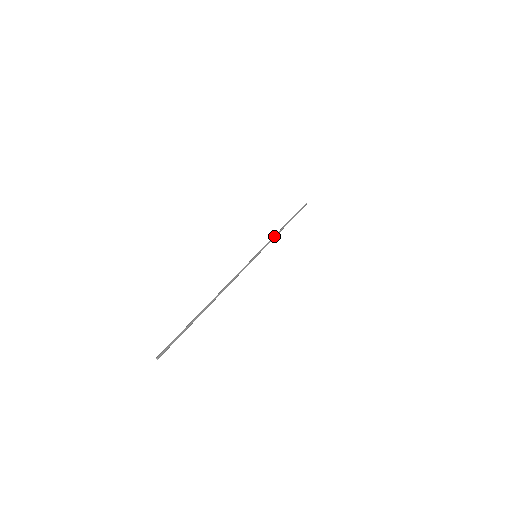
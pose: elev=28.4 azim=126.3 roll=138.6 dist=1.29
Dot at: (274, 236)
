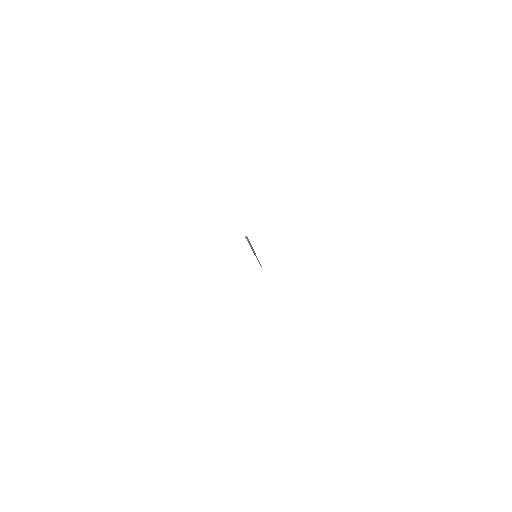
Dot at: occluded
